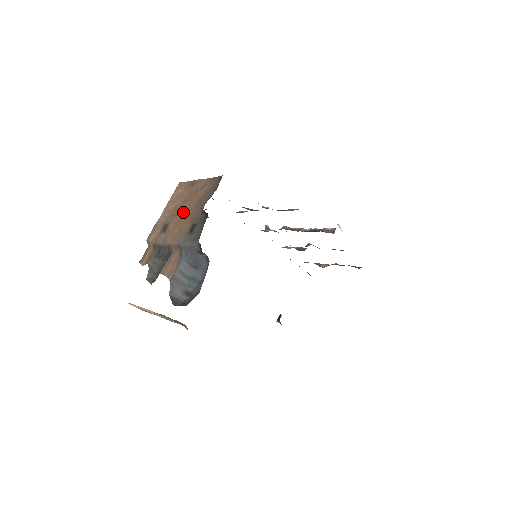
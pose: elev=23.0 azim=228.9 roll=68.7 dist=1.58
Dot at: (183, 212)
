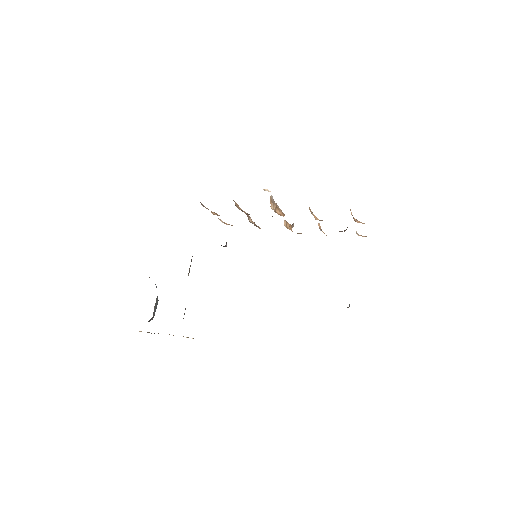
Dot at: occluded
